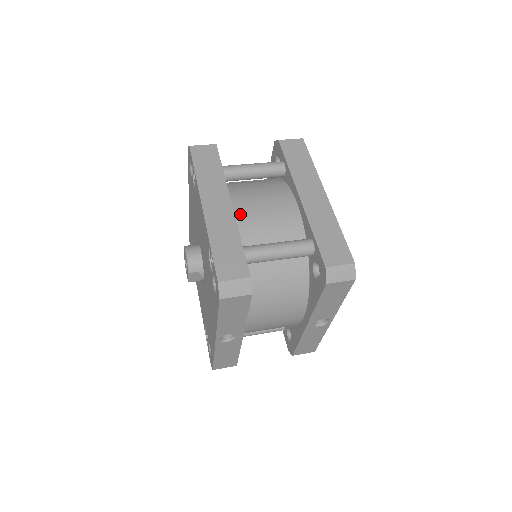
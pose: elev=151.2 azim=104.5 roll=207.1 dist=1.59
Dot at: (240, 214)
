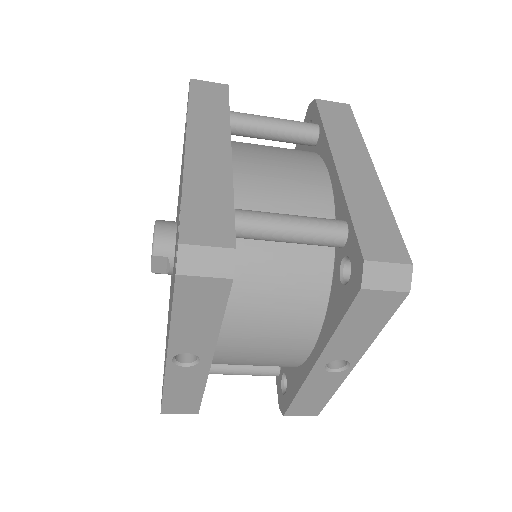
Dot at: (241, 170)
